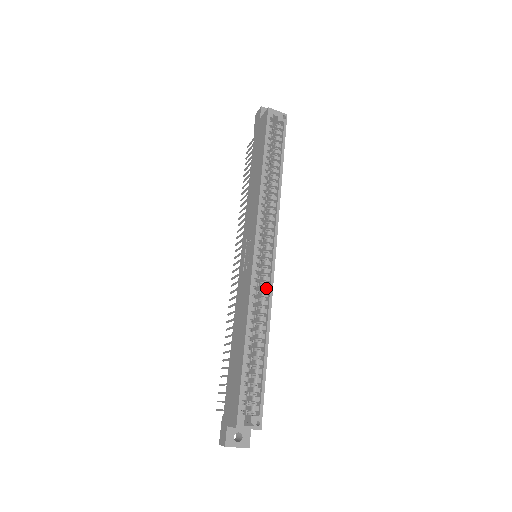
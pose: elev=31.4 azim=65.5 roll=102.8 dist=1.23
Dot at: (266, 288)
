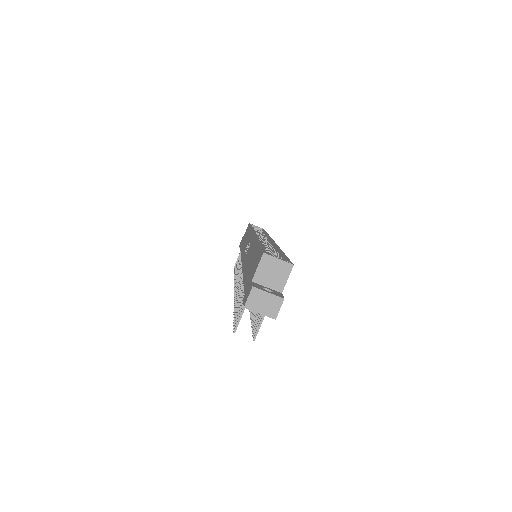
Dot at: (270, 245)
